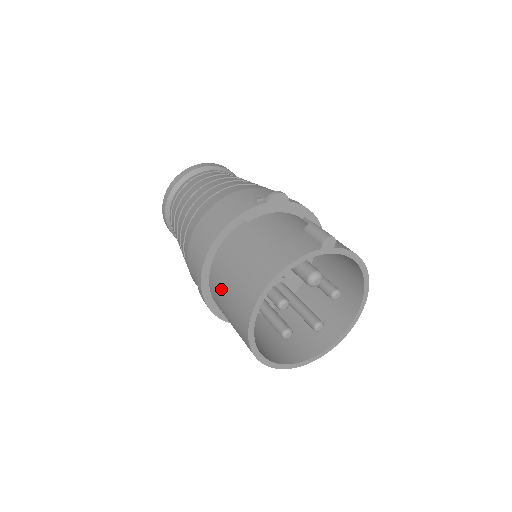
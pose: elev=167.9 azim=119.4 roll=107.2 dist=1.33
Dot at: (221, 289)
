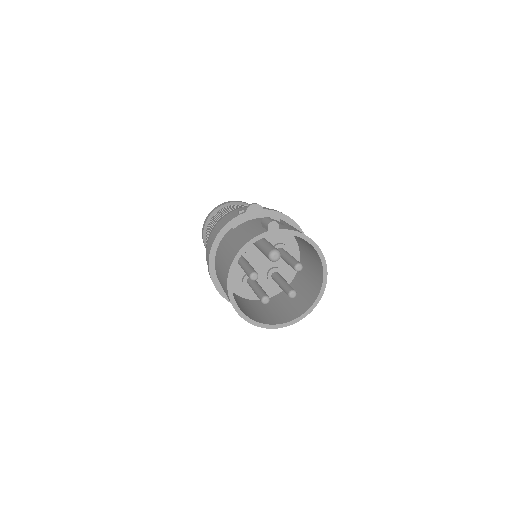
Dot at: (219, 276)
